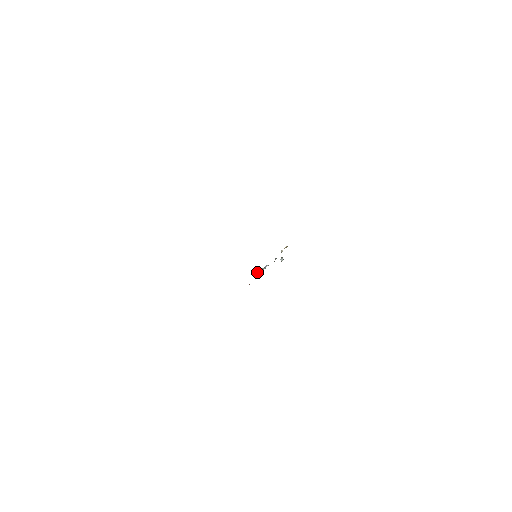
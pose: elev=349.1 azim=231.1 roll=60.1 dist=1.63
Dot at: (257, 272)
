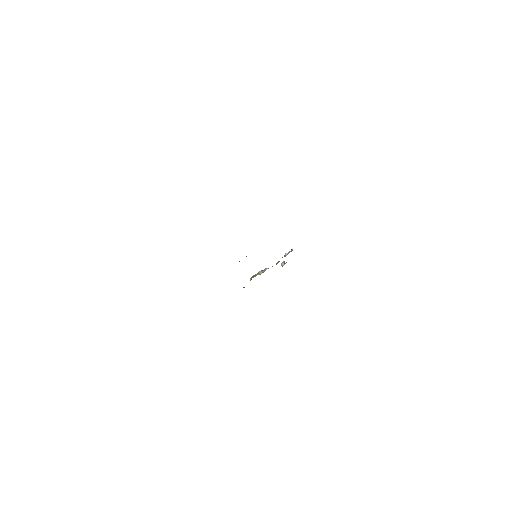
Dot at: (255, 274)
